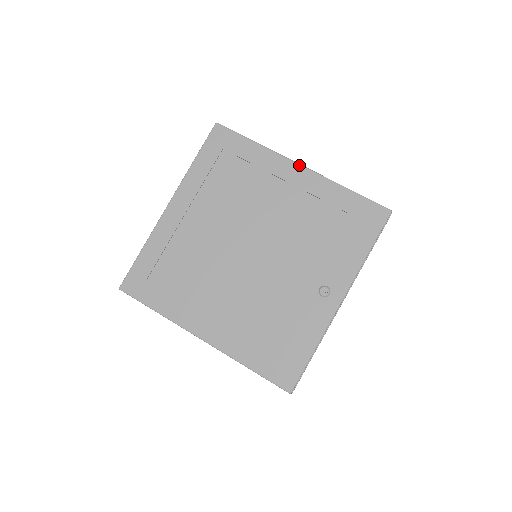
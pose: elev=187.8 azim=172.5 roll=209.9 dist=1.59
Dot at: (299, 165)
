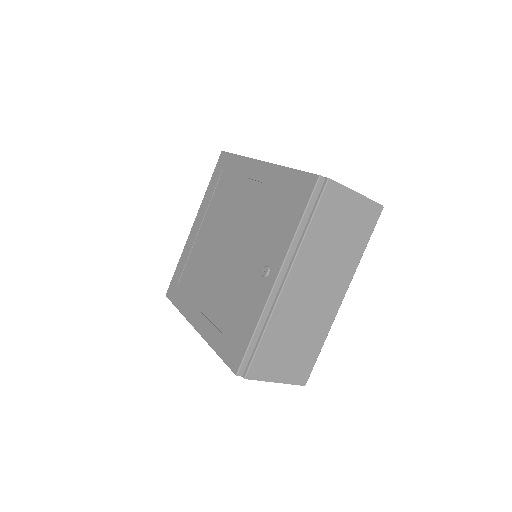
Dot at: (261, 162)
